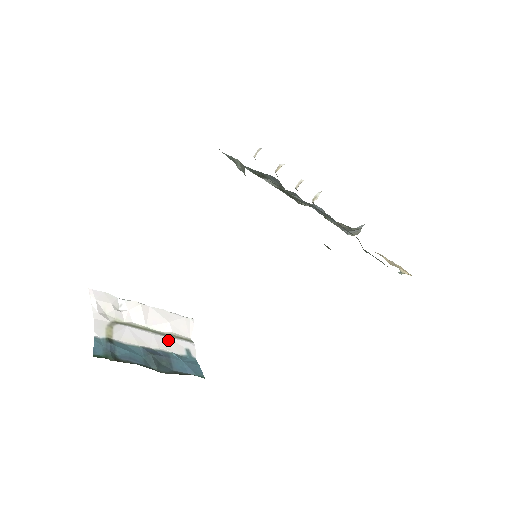
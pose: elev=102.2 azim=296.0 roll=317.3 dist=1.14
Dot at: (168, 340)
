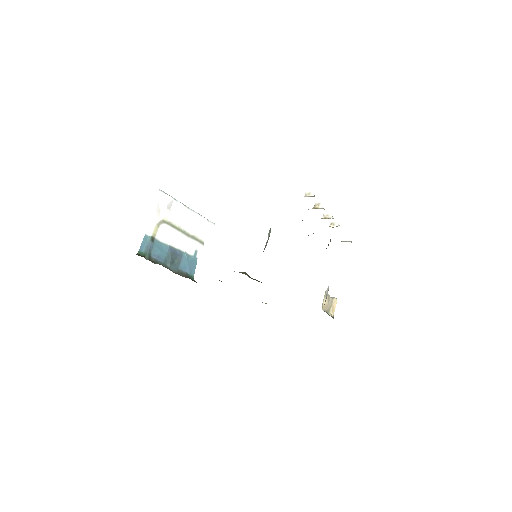
Dot at: (188, 241)
